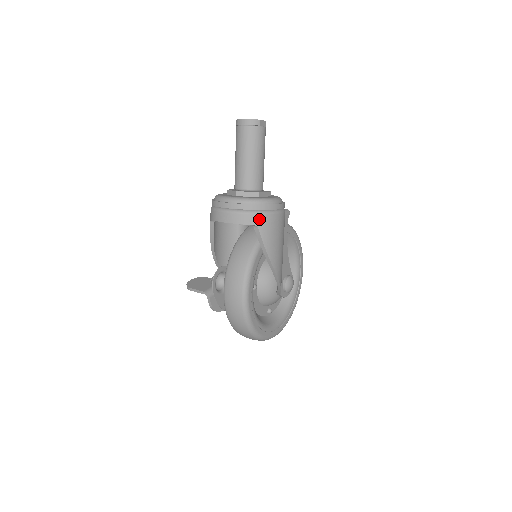
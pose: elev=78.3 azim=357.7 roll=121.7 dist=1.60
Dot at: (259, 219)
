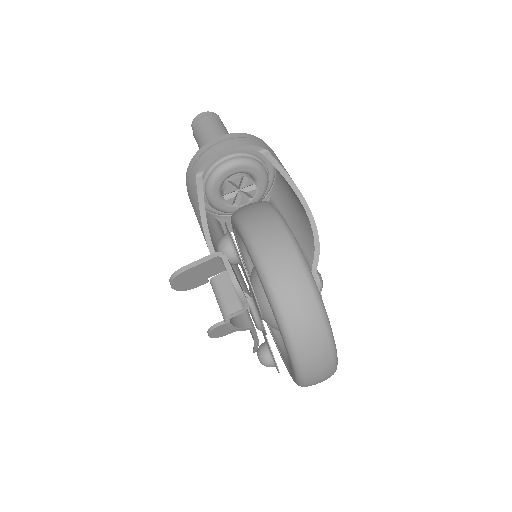
Dot at: (265, 146)
